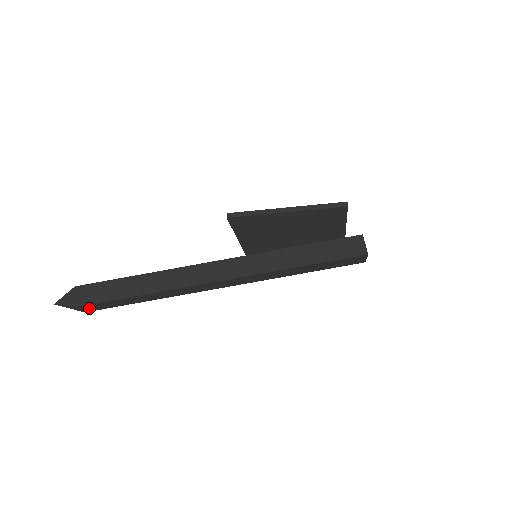
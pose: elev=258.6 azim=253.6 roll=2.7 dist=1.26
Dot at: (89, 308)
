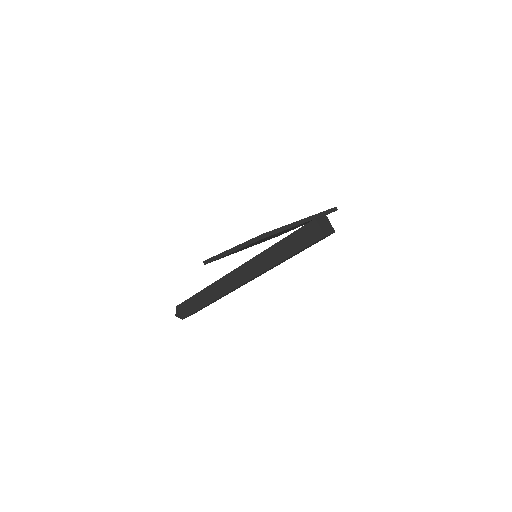
Dot at: occluded
